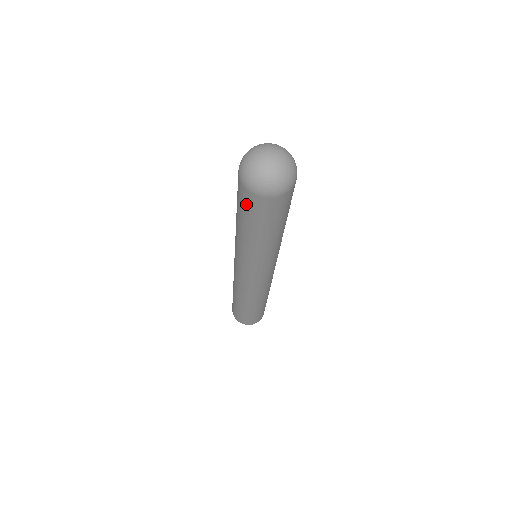
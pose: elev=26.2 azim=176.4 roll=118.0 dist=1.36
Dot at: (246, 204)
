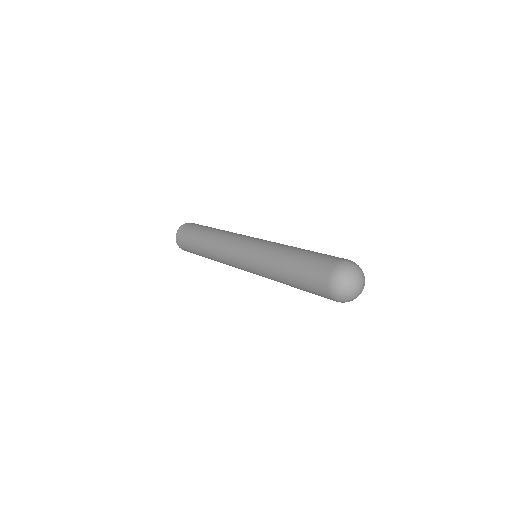
Dot at: (314, 285)
